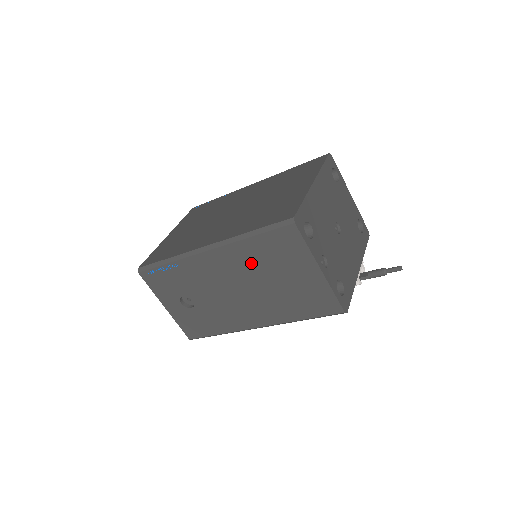
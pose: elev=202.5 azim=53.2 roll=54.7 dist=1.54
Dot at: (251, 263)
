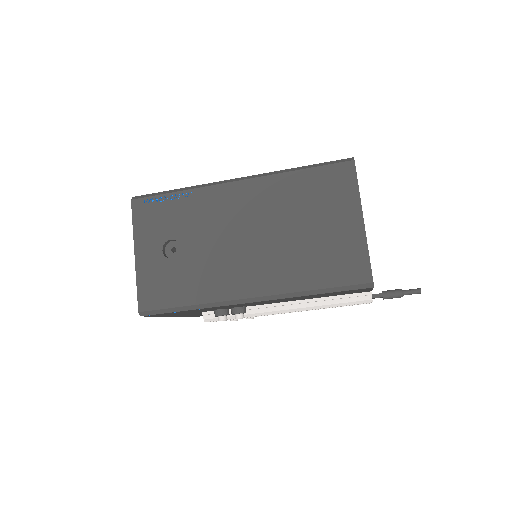
Dot at: (284, 202)
